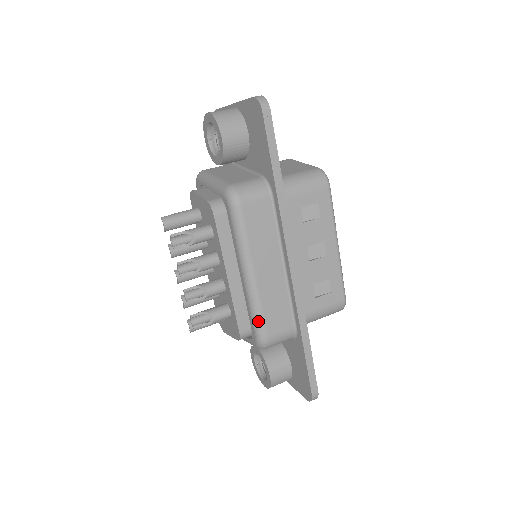
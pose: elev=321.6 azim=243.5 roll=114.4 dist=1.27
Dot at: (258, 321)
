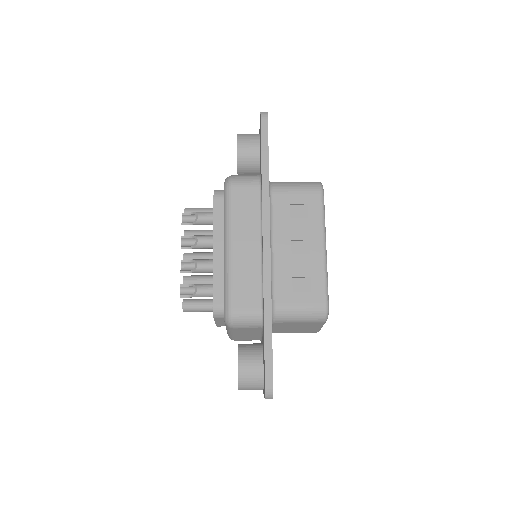
Dot at: (227, 291)
